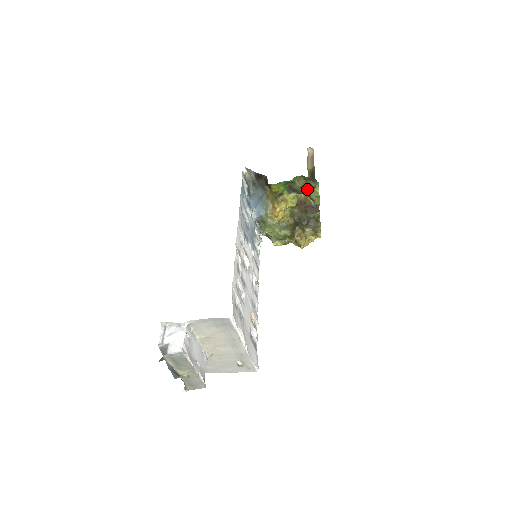
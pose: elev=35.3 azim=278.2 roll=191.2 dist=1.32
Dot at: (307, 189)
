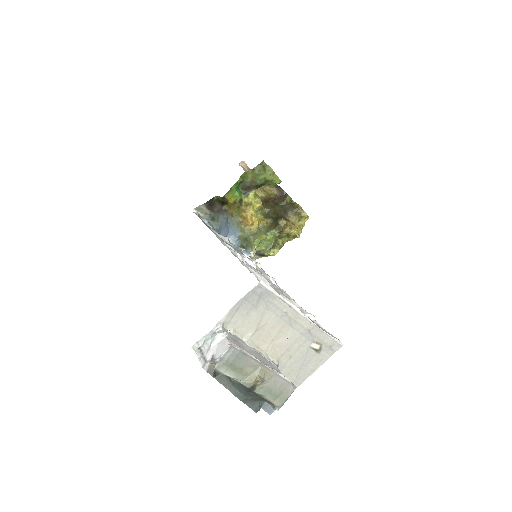
Dot at: (259, 175)
